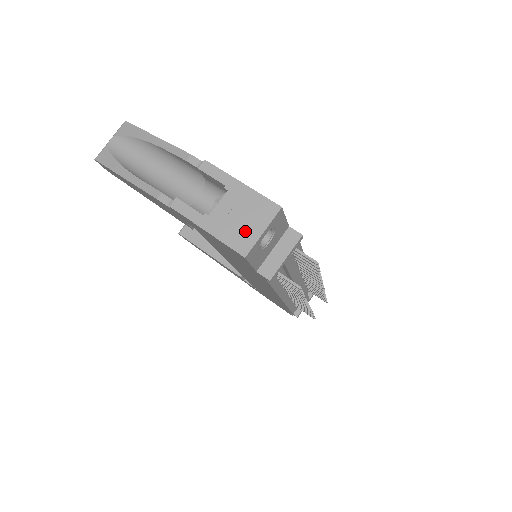
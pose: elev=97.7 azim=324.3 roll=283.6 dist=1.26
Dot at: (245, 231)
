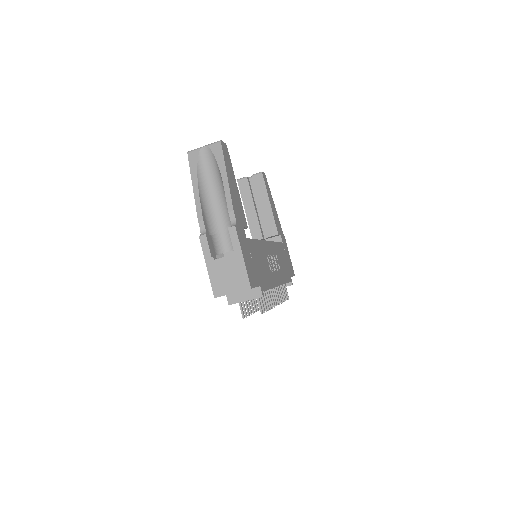
Dot at: (225, 285)
